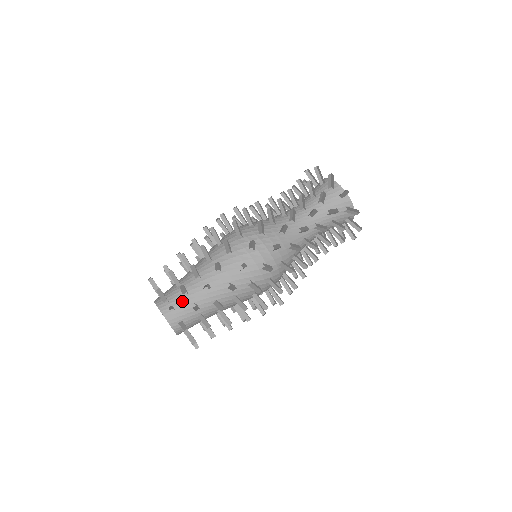
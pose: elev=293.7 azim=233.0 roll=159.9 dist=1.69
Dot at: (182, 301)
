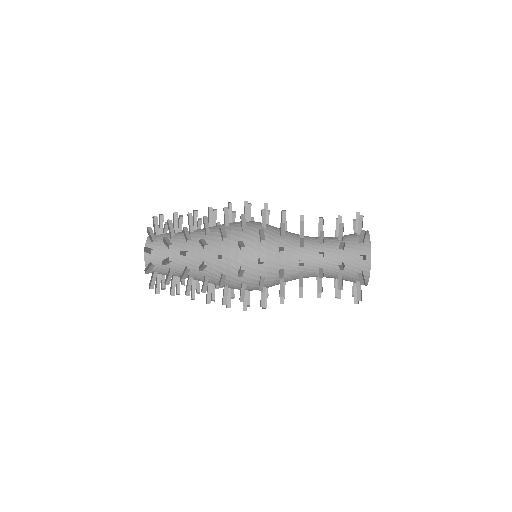
Dot at: (165, 250)
